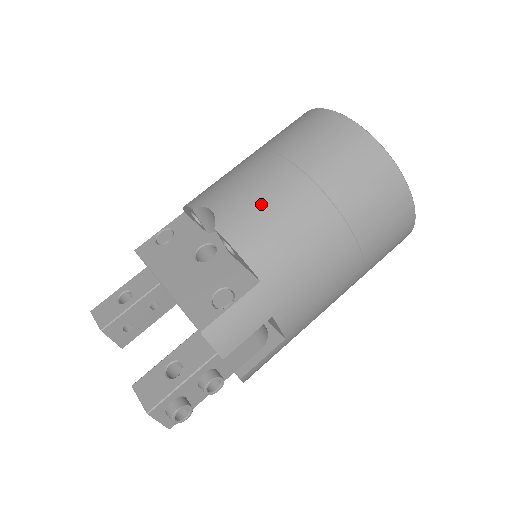
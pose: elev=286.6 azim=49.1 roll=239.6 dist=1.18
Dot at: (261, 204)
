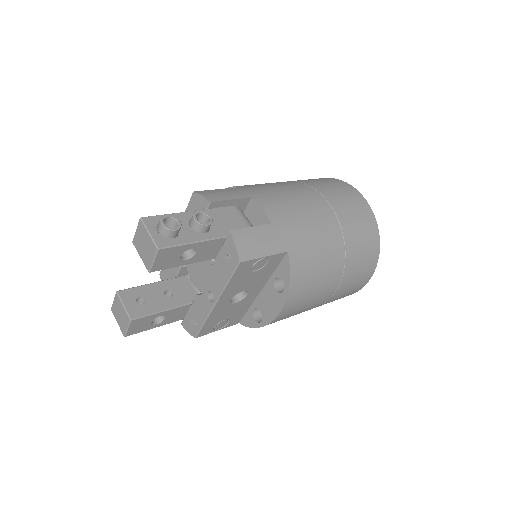
Dot at: occluded
